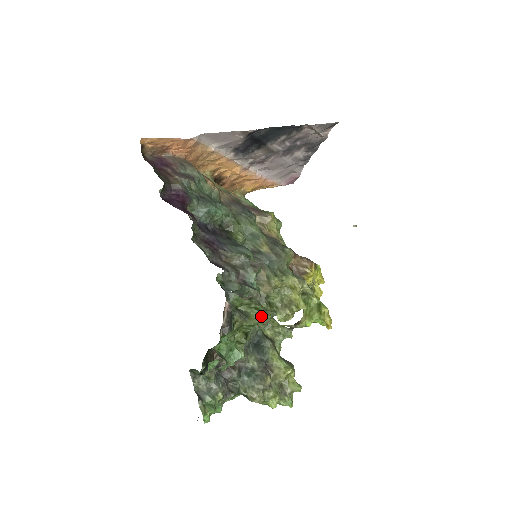
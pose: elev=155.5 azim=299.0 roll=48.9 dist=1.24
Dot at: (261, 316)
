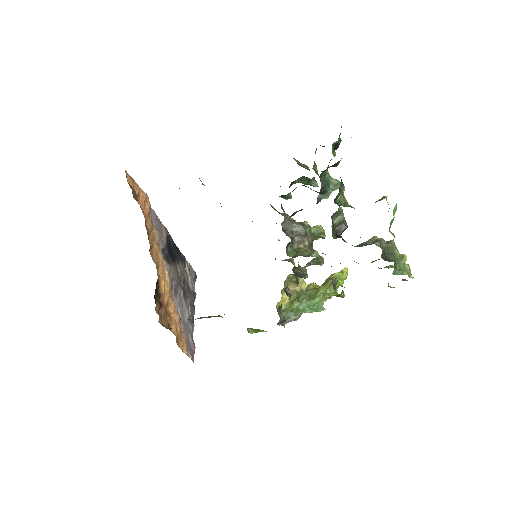
Dot at: occluded
